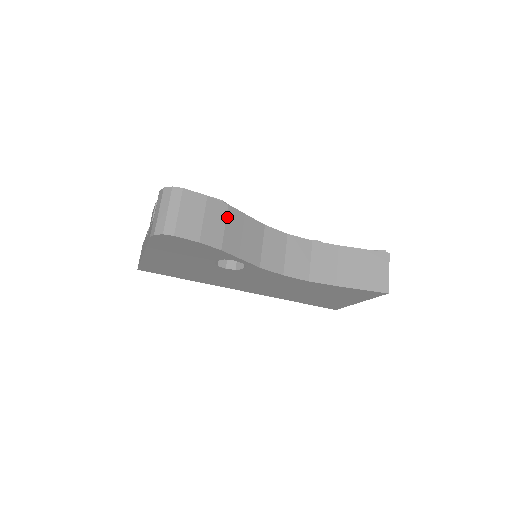
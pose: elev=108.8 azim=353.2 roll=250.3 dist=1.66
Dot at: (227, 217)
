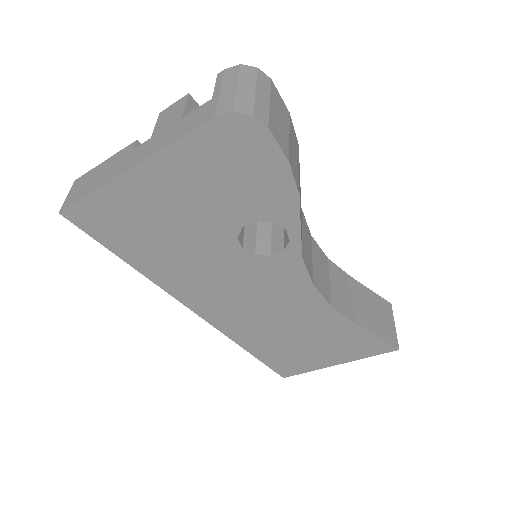
Dot at: occluded
